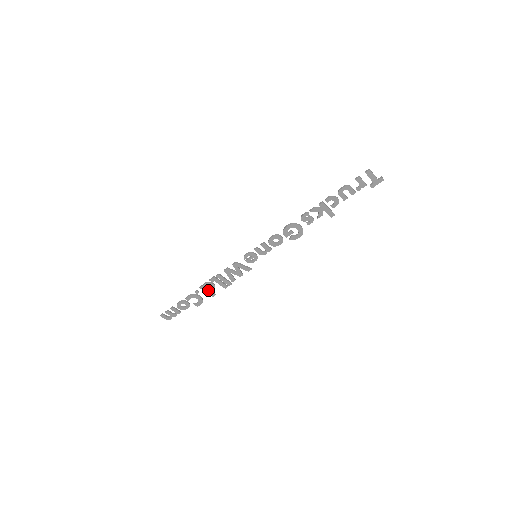
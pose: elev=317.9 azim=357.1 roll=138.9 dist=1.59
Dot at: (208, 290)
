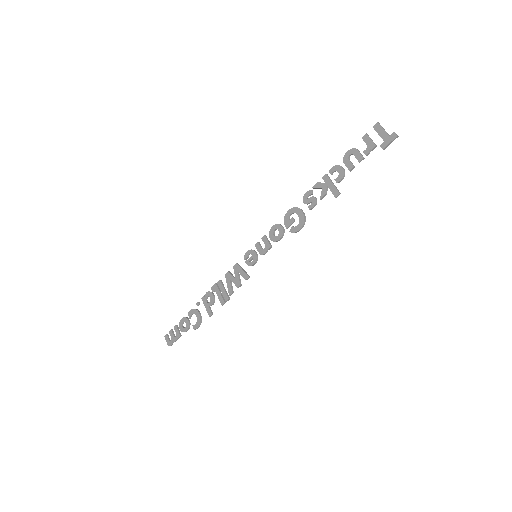
Dot at: (208, 304)
